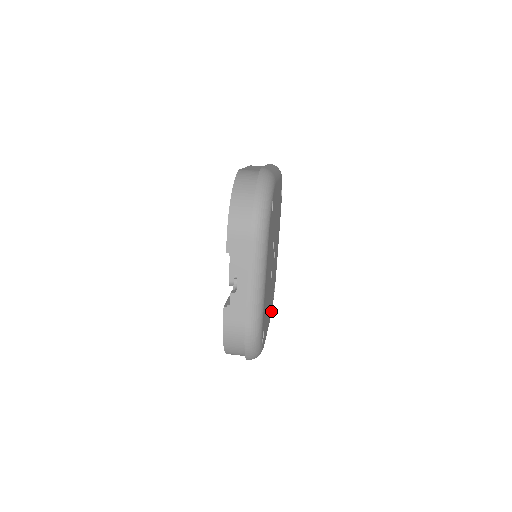
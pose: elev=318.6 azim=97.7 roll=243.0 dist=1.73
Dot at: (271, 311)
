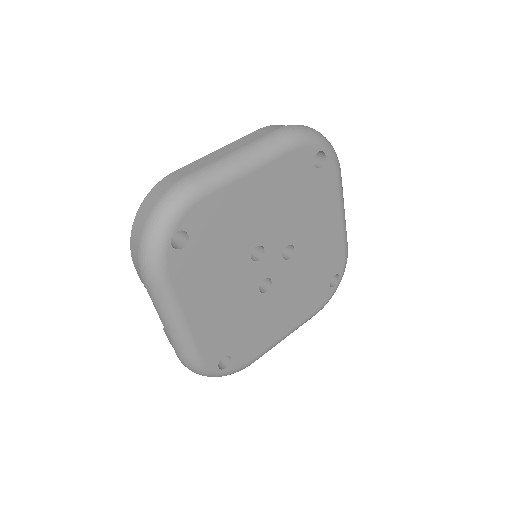
Dot at: (317, 305)
